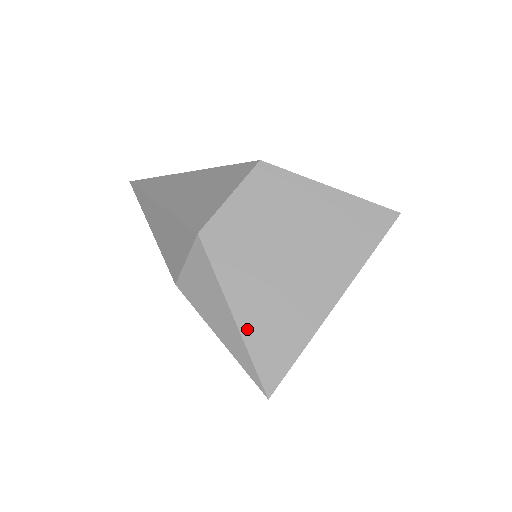
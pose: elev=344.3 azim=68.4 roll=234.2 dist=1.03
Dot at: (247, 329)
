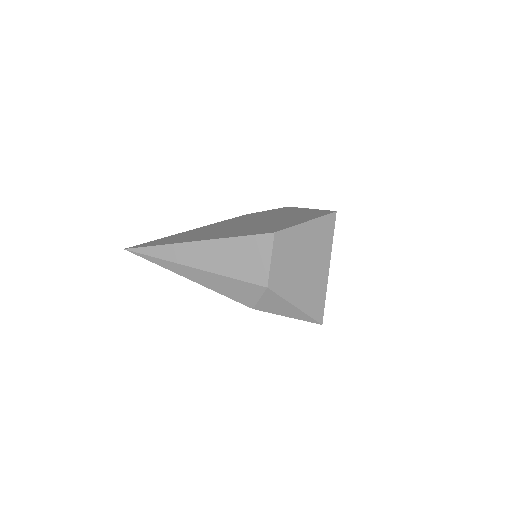
Dot at: (304, 308)
